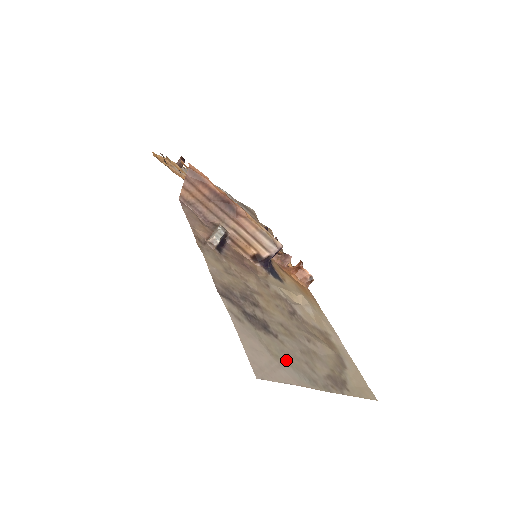
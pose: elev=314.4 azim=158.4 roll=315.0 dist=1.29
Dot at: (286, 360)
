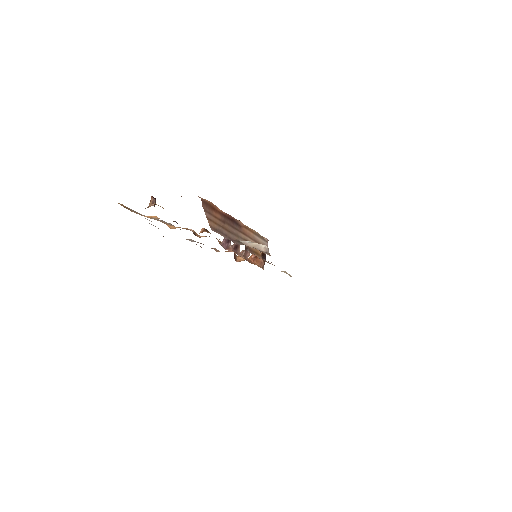
Dot at: occluded
